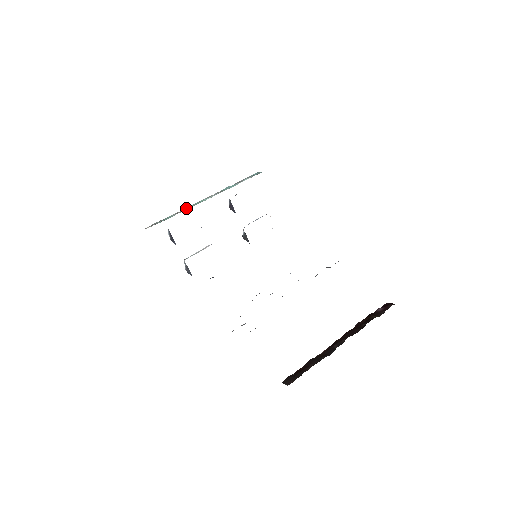
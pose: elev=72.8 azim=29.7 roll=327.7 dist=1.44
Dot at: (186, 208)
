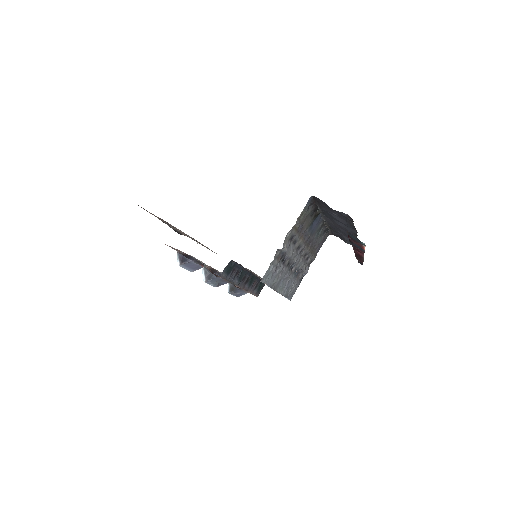
Dot at: occluded
